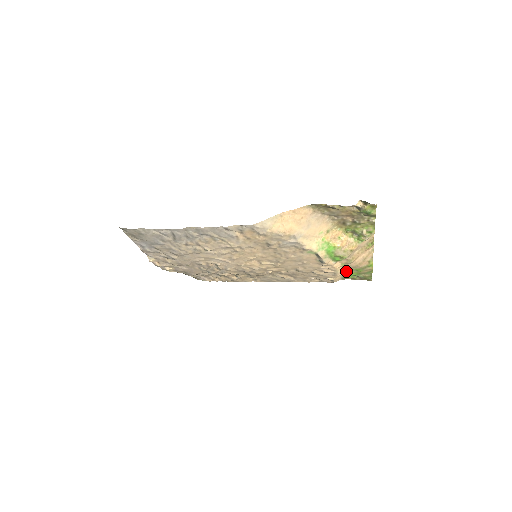
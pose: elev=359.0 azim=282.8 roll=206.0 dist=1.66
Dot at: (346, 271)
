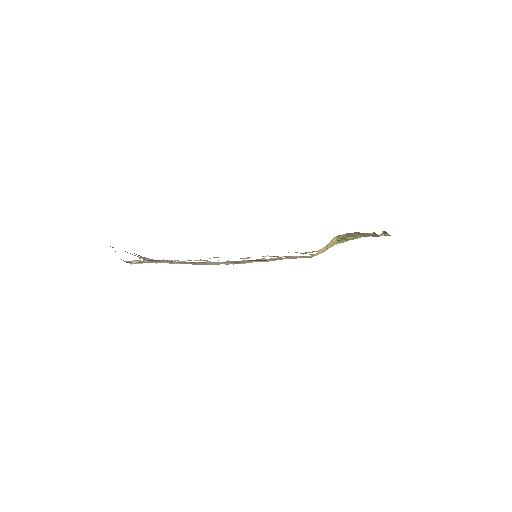
Dot at: occluded
